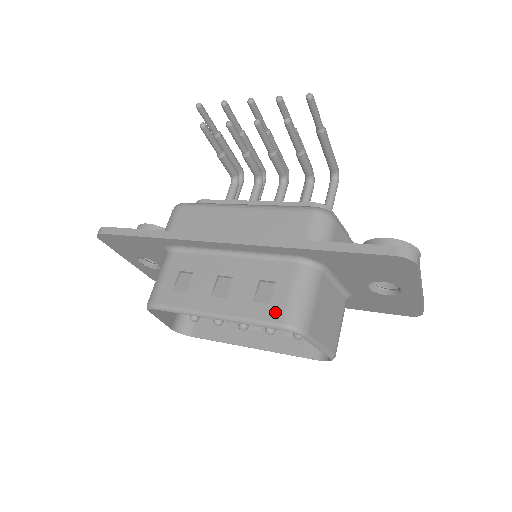
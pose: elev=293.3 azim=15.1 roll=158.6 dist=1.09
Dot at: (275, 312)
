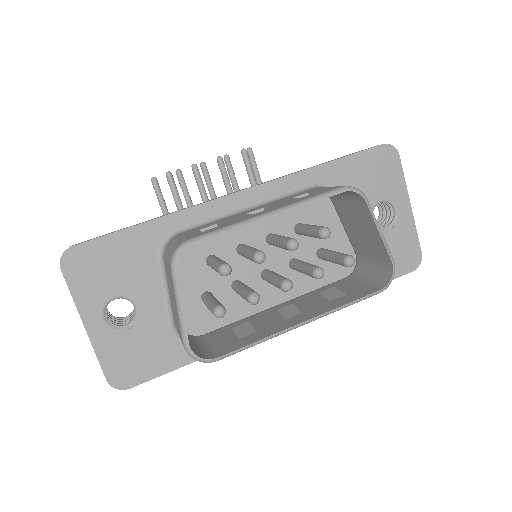
Dot at: (328, 189)
